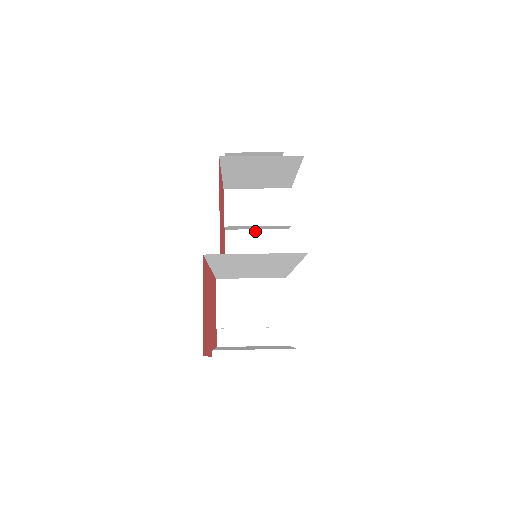
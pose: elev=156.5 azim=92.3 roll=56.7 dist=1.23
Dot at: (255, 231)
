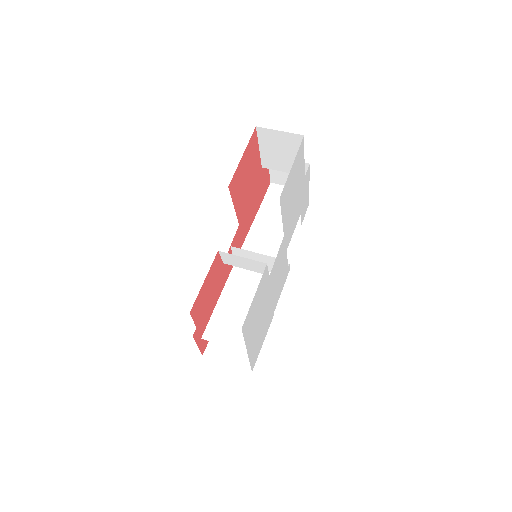
Dot at: (252, 252)
